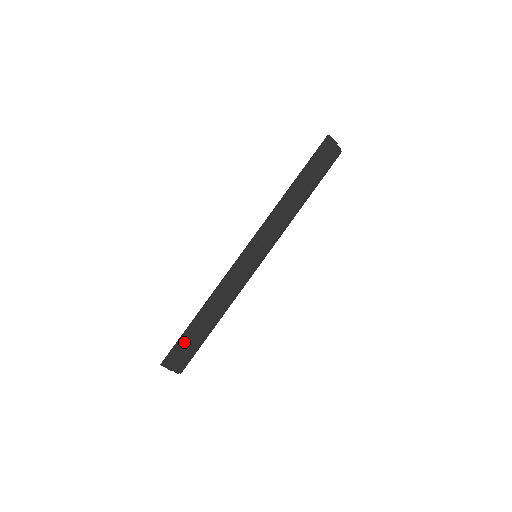
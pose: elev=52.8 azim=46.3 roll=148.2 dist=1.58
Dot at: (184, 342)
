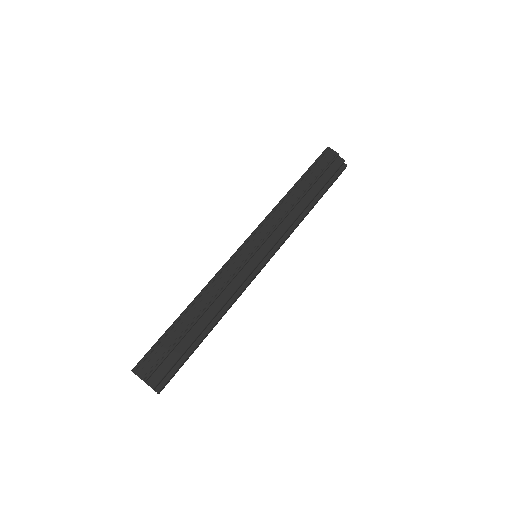
Dot at: (164, 344)
